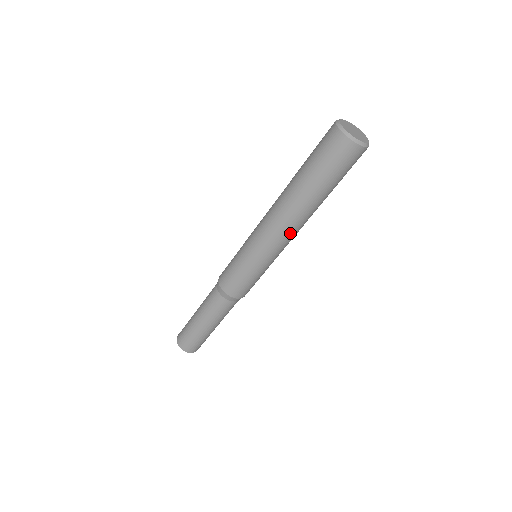
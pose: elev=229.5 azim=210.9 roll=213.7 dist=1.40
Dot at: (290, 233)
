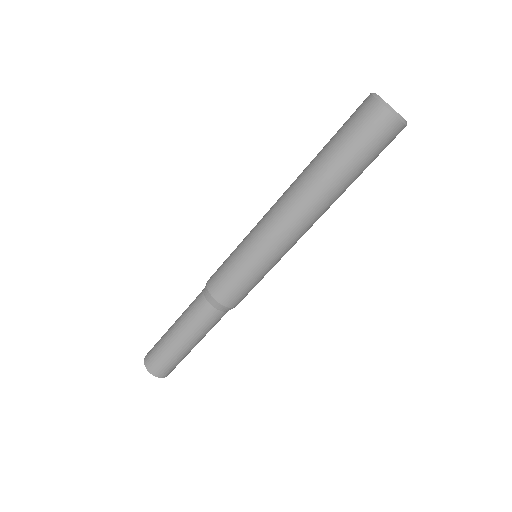
Dot at: (294, 219)
